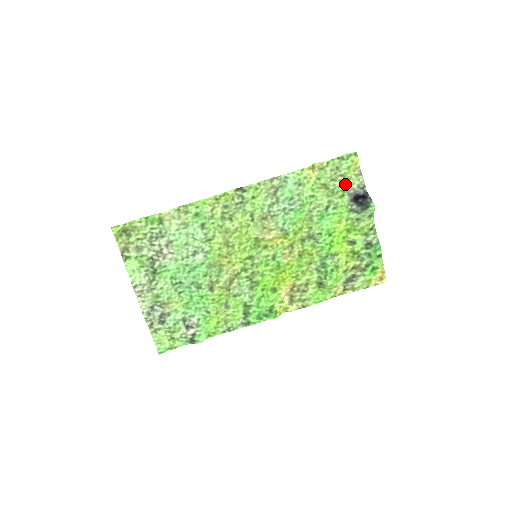
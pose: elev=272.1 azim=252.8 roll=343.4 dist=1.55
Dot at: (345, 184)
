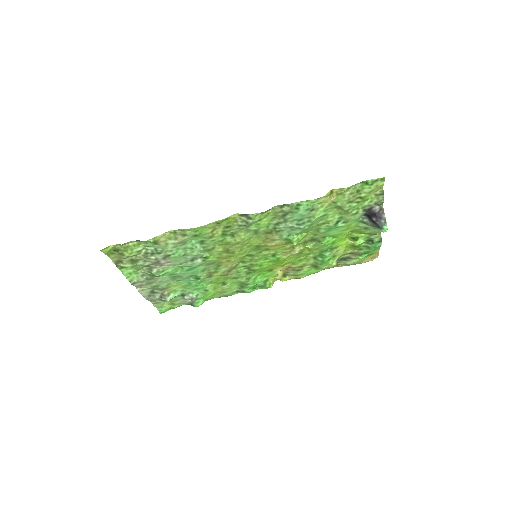
Dot at: (362, 203)
